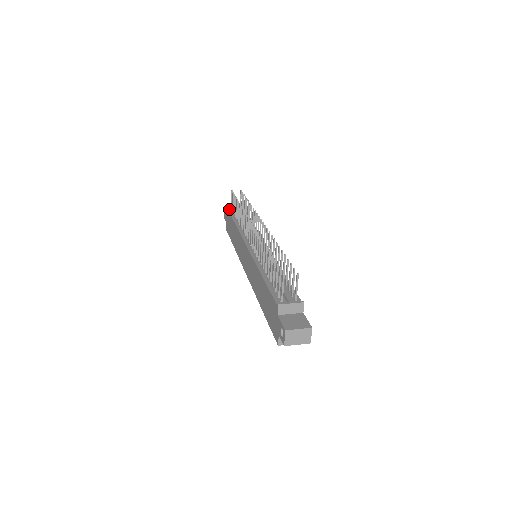
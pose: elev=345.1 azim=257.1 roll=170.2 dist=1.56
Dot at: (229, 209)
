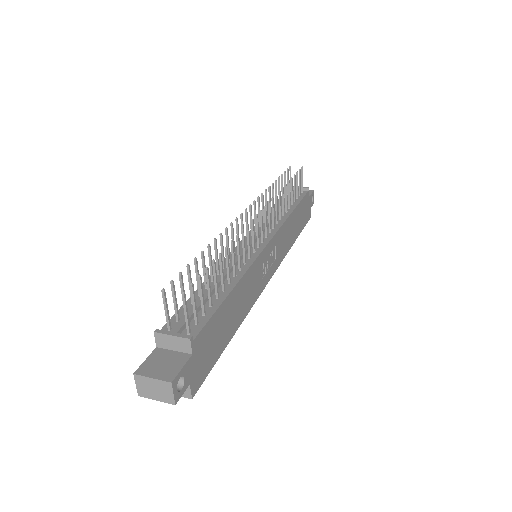
Dot at: occluded
